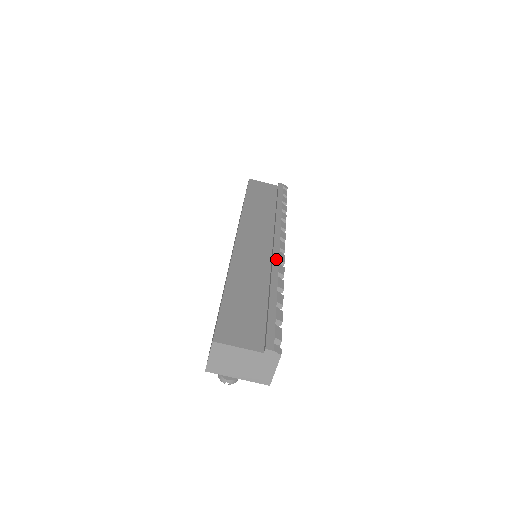
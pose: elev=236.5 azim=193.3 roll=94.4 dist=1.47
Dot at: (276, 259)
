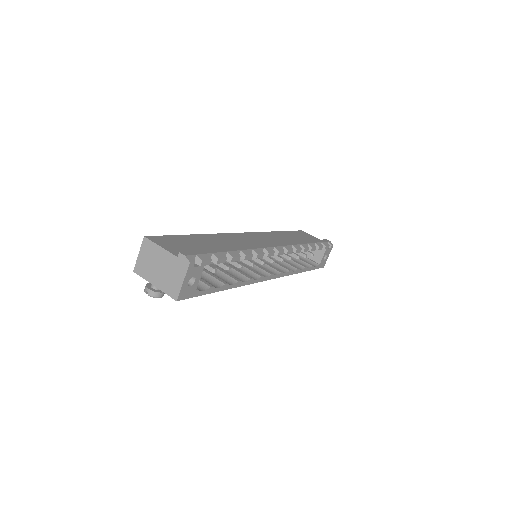
Dot at: (261, 246)
